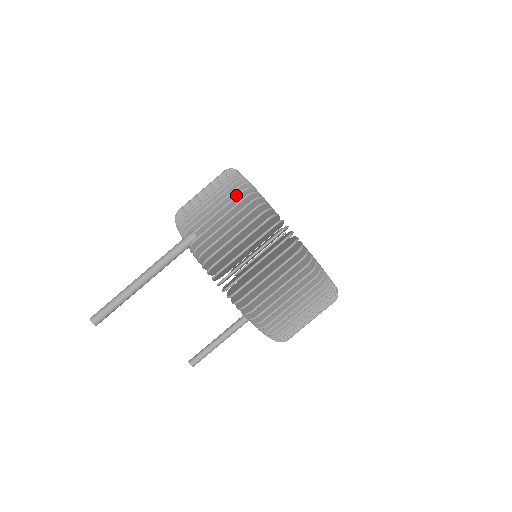
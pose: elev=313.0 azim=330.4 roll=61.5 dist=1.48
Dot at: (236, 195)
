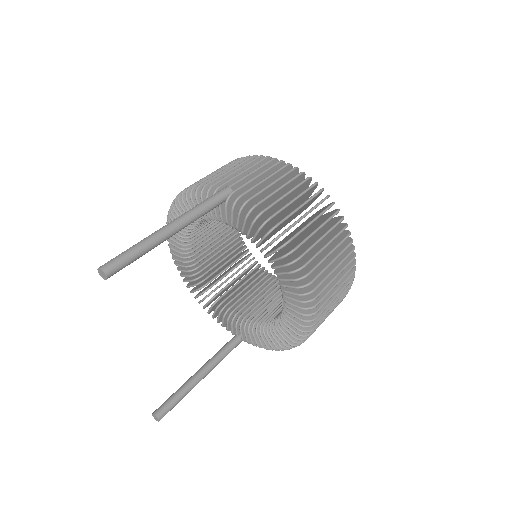
Dot at: (267, 161)
